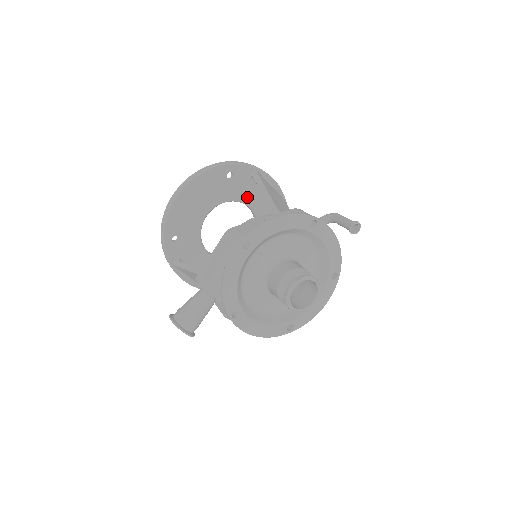
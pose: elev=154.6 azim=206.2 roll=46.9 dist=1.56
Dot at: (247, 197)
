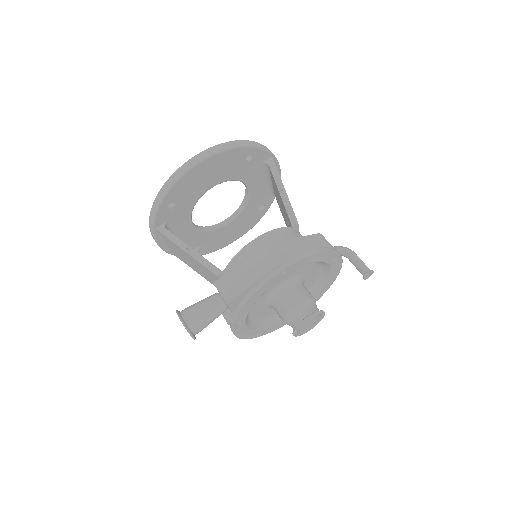
Dot at: (251, 180)
